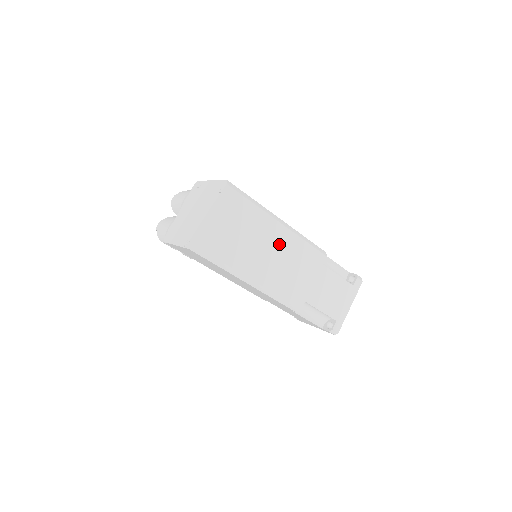
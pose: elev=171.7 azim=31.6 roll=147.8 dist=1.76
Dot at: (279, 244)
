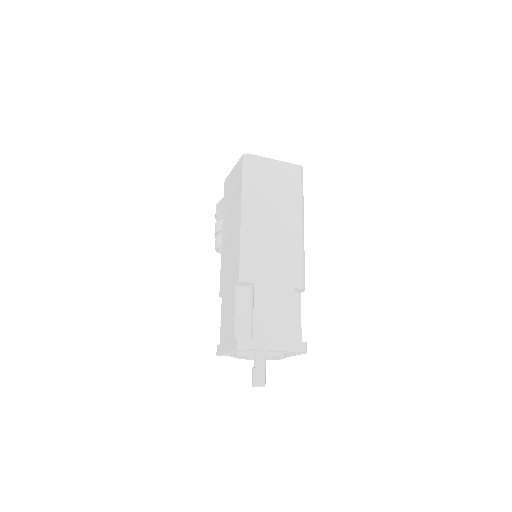
Dot at: (287, 230)
